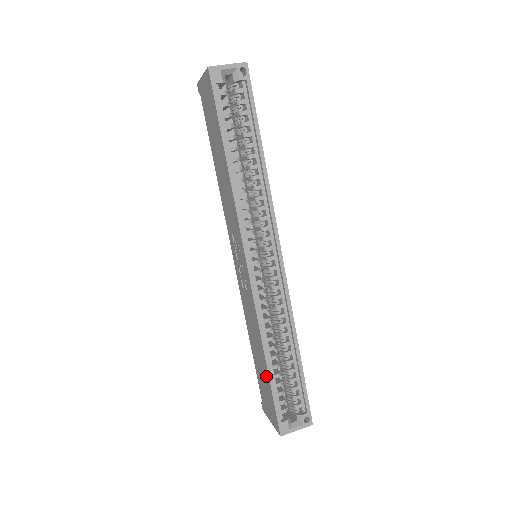
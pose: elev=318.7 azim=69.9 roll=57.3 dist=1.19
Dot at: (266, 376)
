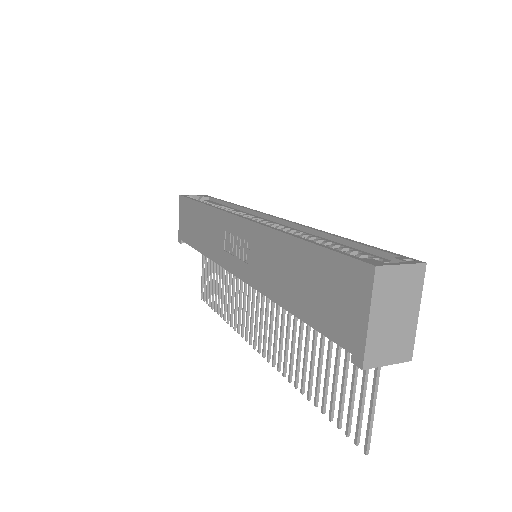
Dot at: (308, 257)
